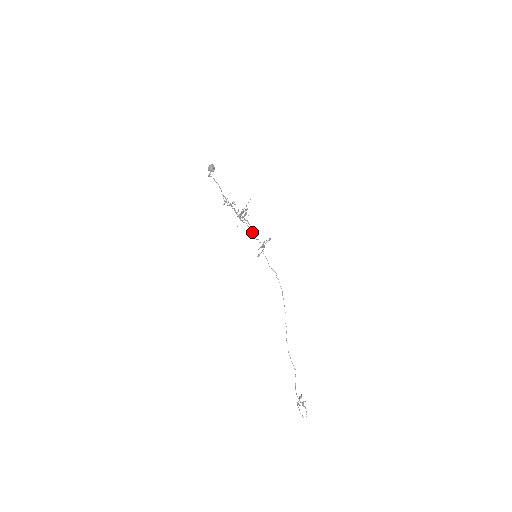
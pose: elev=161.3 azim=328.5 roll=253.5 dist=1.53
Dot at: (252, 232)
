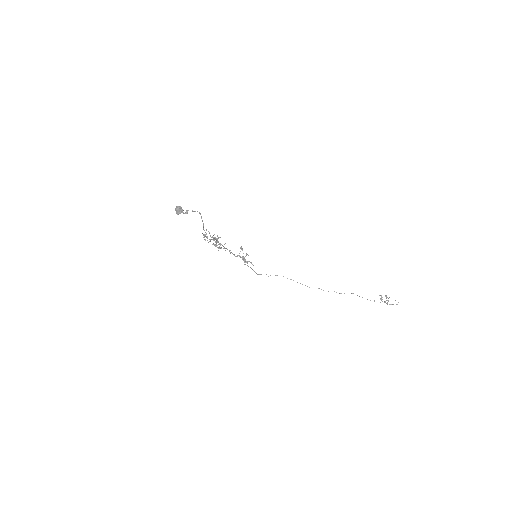
Dot at: occluded
